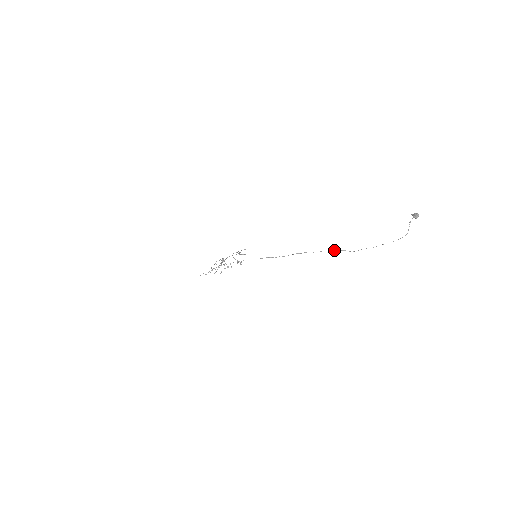
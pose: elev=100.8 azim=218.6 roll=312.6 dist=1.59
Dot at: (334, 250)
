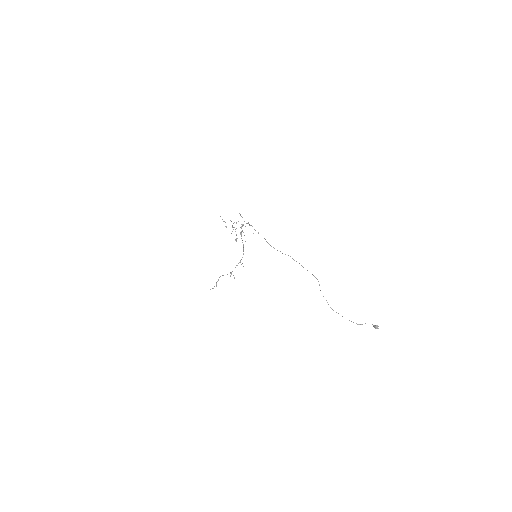
Dot at: occluded
